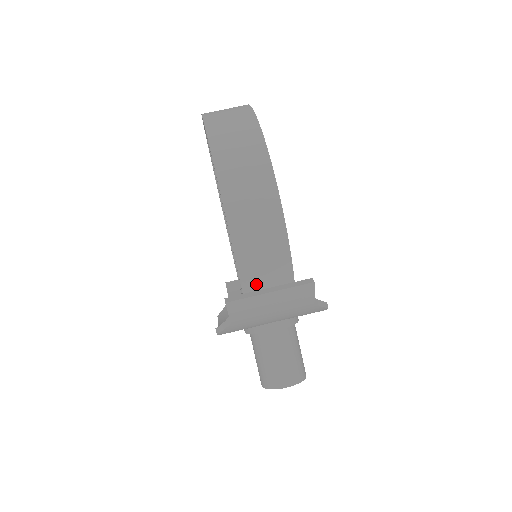
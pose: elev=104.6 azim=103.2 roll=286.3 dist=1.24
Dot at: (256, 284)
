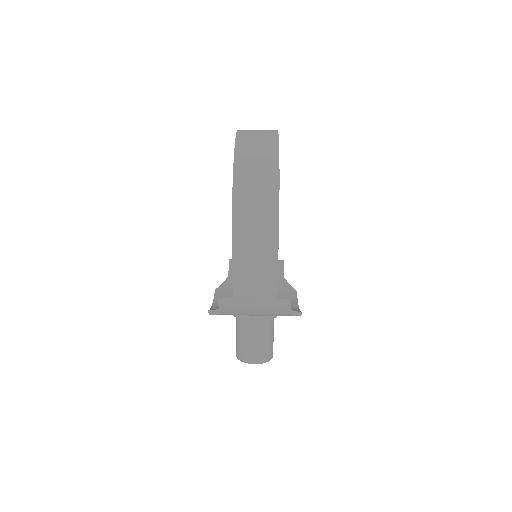
Dot at: (245, 294)
